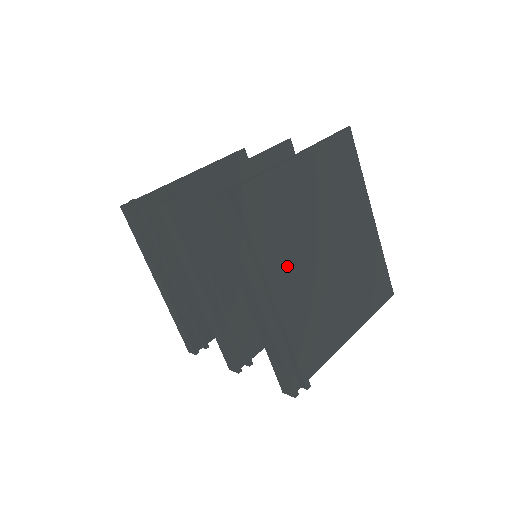
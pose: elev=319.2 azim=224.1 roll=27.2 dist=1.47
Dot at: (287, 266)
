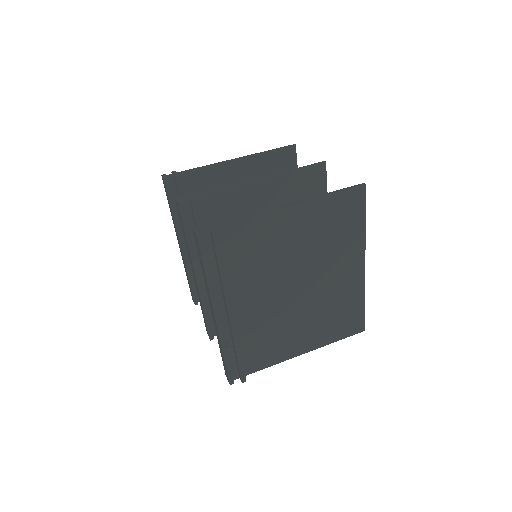
Dot at: (253, 291)
